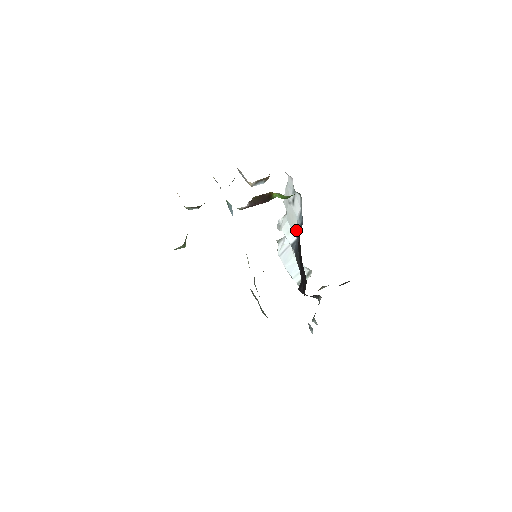
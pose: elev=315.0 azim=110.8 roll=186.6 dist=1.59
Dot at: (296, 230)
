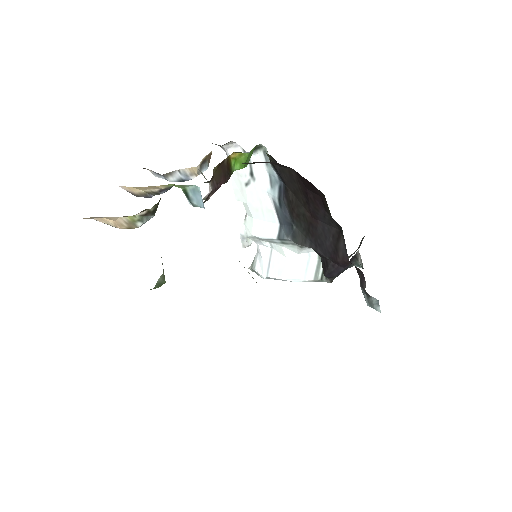
Dot at: (273, 212)
